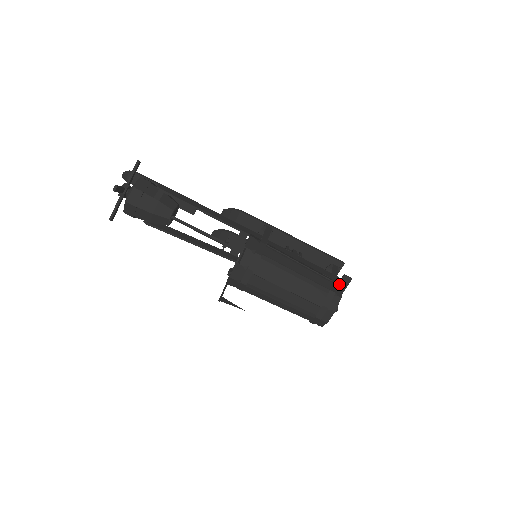
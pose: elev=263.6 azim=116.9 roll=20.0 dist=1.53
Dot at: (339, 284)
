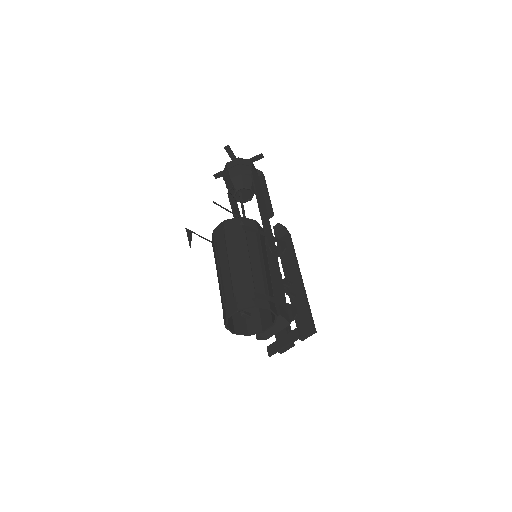
Dot at: (271, 305)
